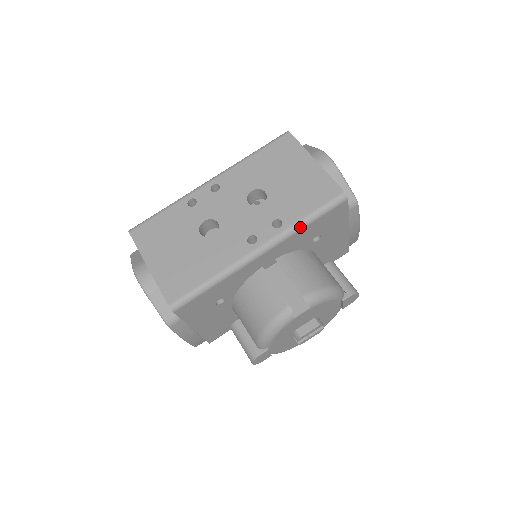
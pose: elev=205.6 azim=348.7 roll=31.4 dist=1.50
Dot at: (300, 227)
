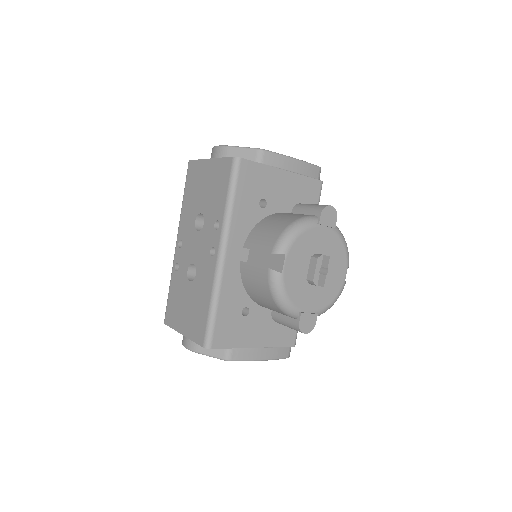
Dot at: (229, 211)
